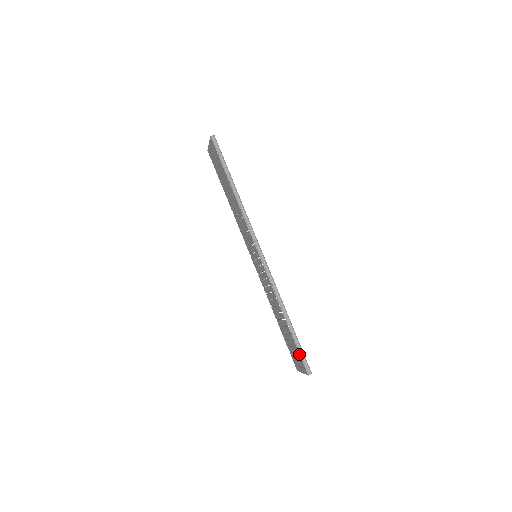
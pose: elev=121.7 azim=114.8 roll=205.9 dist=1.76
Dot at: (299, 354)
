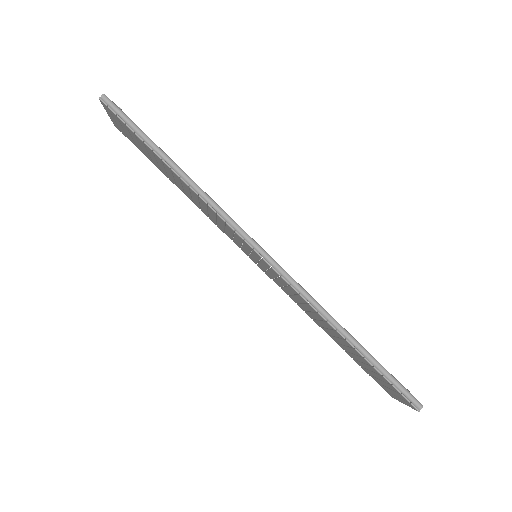
Dot at: (389, 383)
